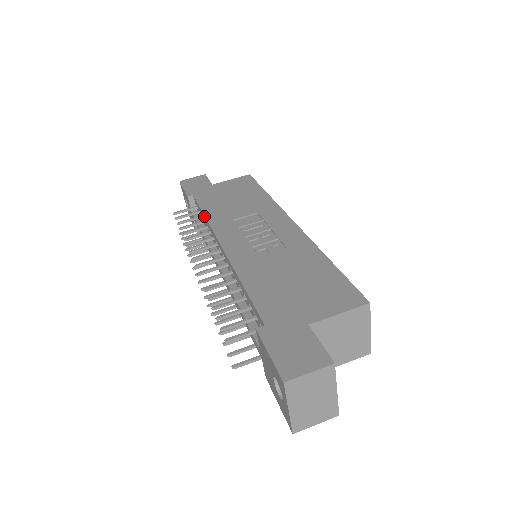
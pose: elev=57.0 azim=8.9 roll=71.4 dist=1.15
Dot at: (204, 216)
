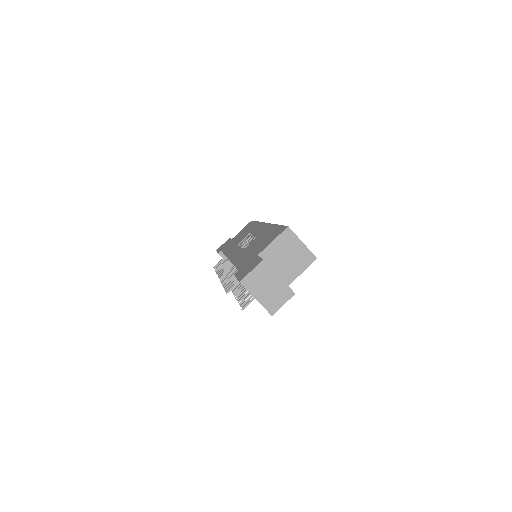
Dot at: occluded
